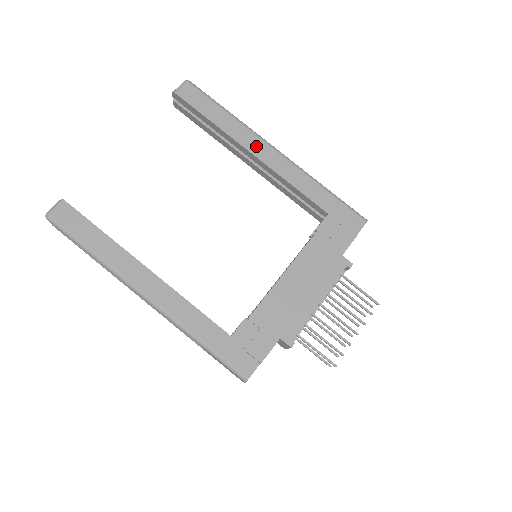
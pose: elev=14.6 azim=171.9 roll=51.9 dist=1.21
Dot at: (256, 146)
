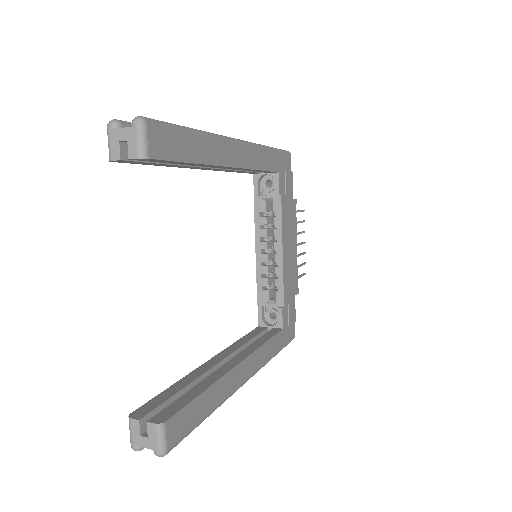
Dot at: (230, 154)
